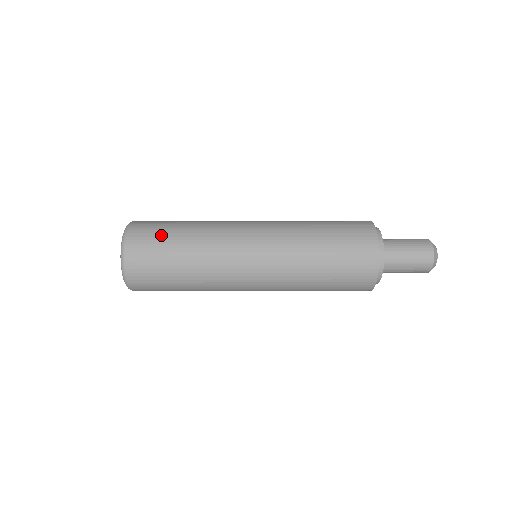
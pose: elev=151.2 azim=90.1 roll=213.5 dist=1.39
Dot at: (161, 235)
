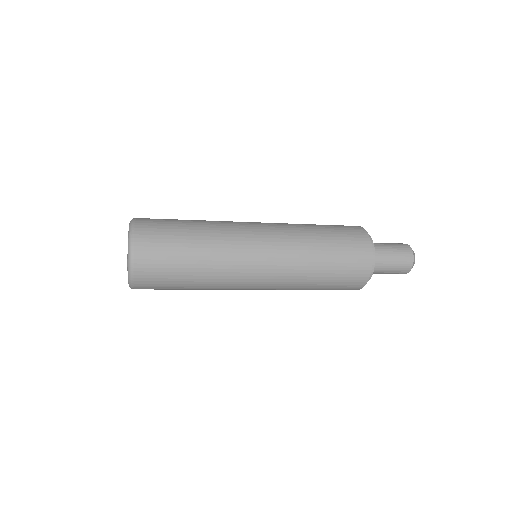
Dot at: (170, 225)
